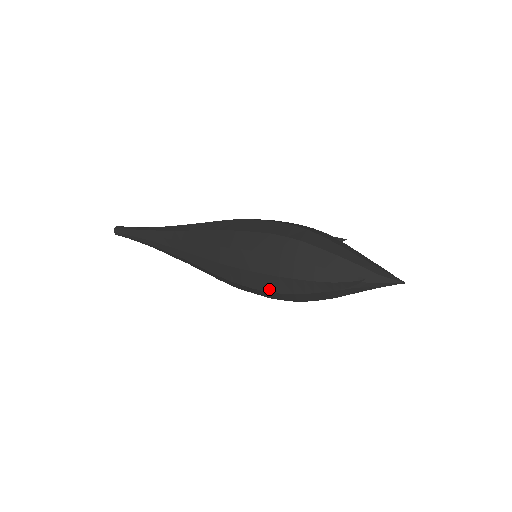
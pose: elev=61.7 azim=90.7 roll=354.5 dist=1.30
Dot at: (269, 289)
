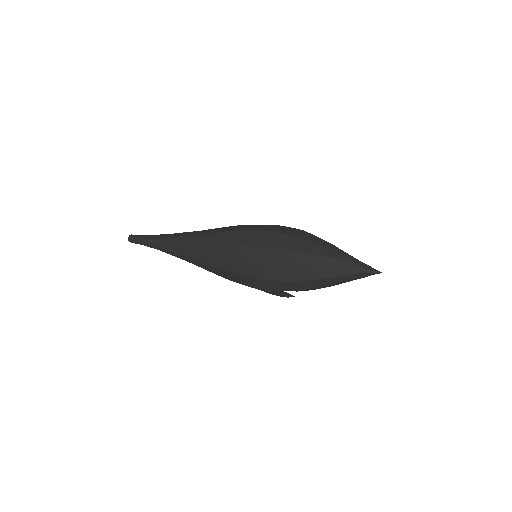
Dot at: (268, 261)
